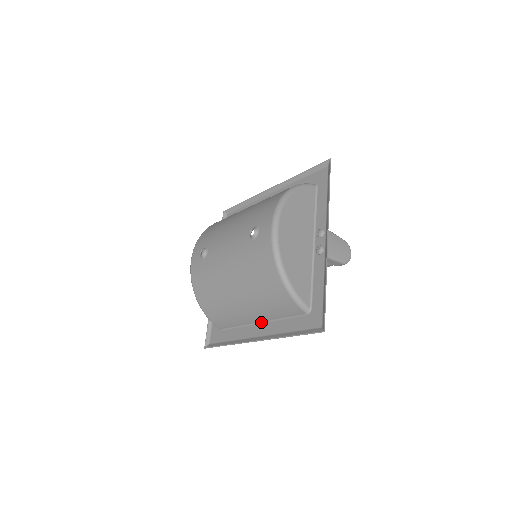
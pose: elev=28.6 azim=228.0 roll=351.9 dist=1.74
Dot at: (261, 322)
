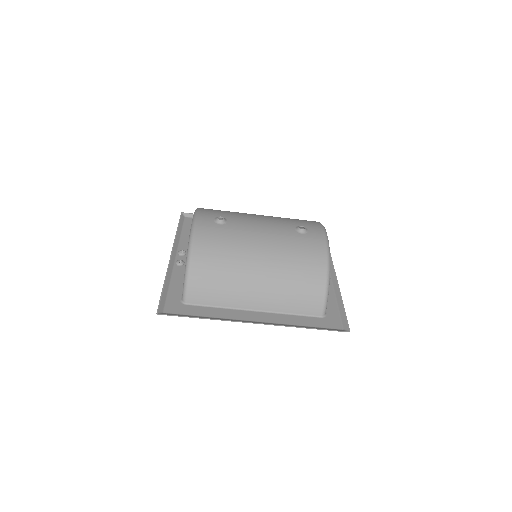
Dot at: (258, 310)
